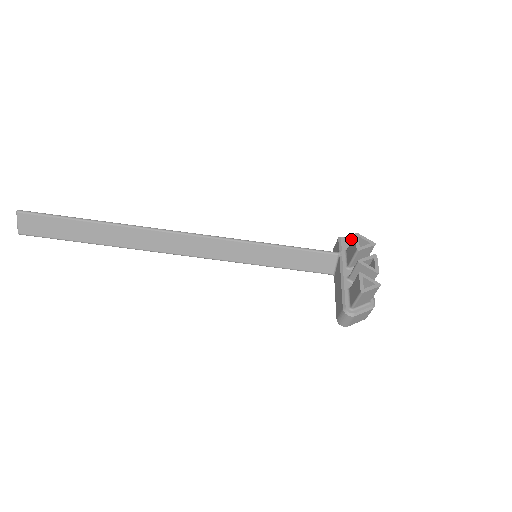
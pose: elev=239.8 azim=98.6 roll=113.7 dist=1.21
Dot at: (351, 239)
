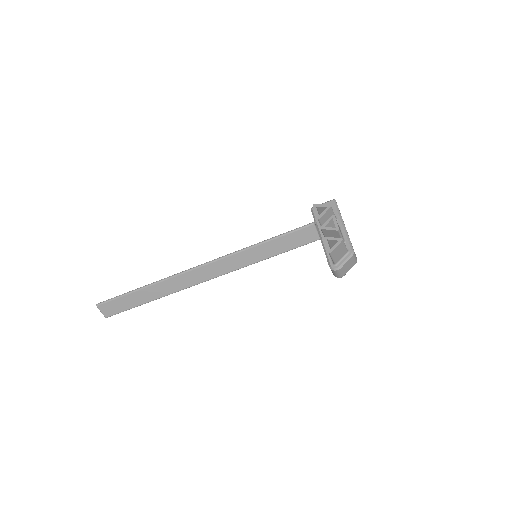
Dot at: occluded
